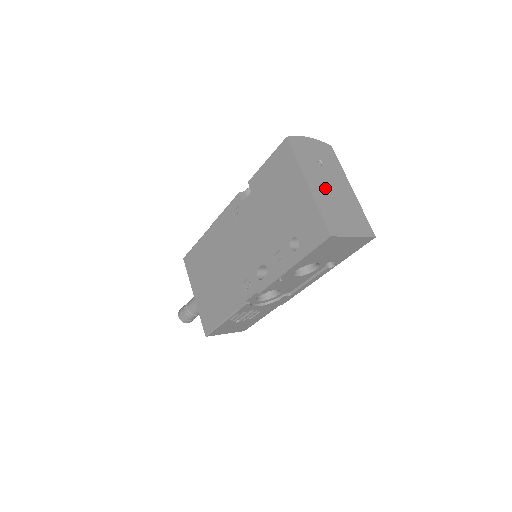
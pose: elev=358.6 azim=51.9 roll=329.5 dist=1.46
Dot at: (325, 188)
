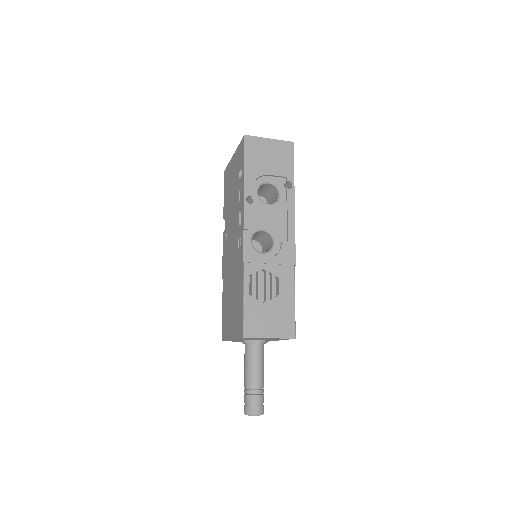
Dot at: occluded
